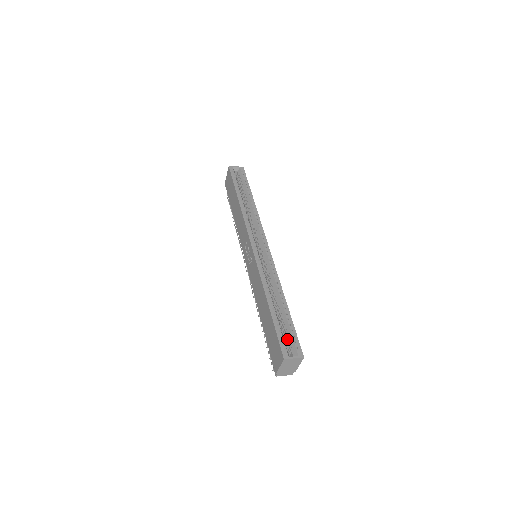
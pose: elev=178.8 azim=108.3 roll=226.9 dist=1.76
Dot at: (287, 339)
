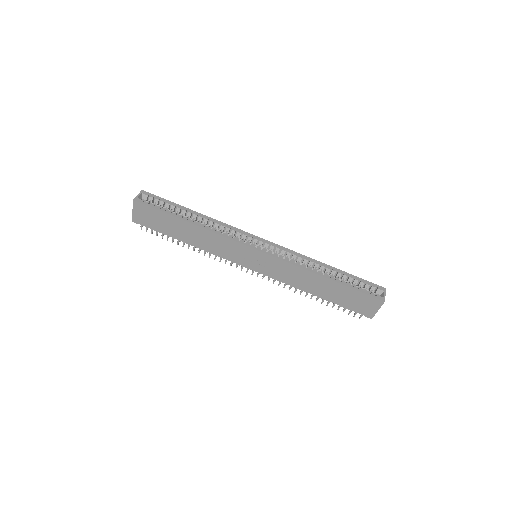
Dot at: occluded
